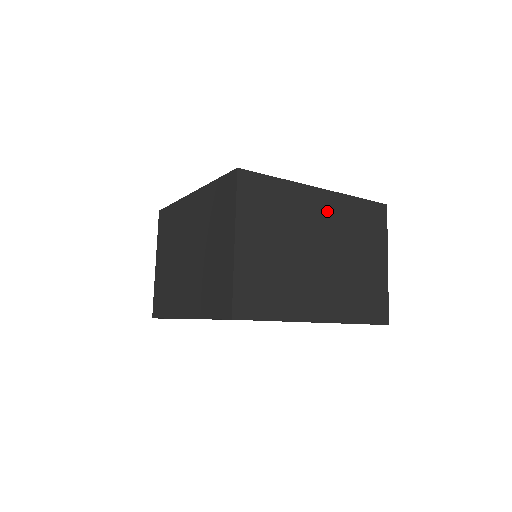
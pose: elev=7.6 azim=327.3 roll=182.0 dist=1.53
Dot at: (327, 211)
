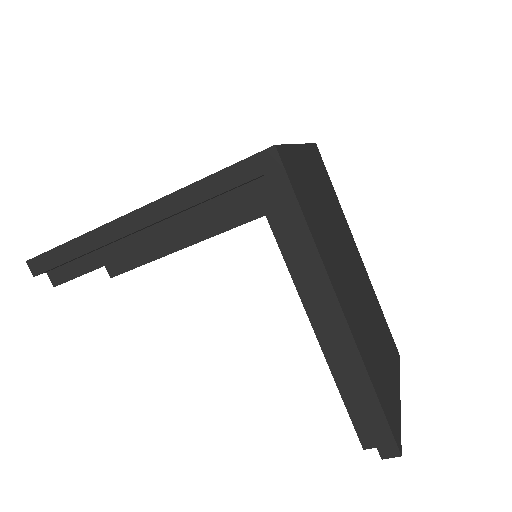
Dot at: (361, 268)
